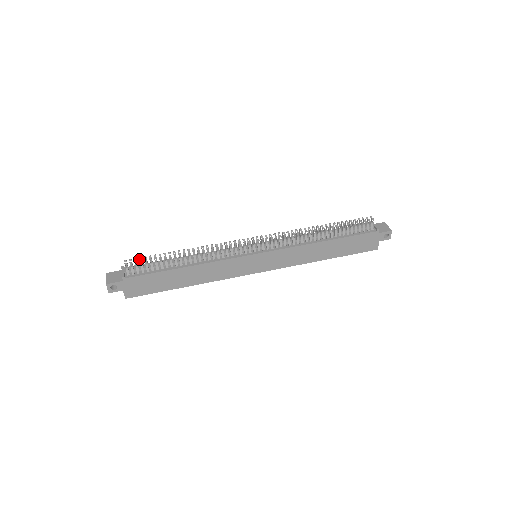
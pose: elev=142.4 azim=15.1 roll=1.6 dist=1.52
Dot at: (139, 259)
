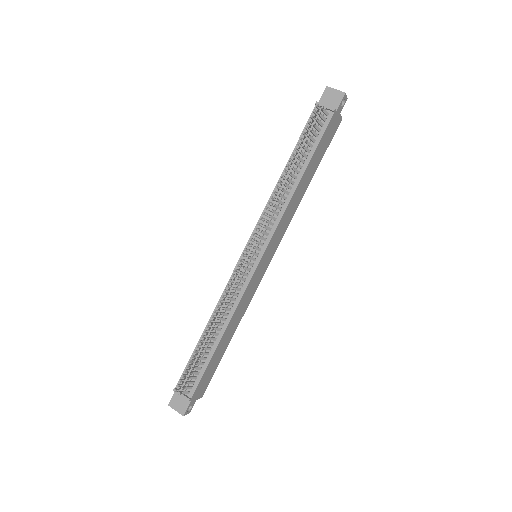
Dot at: occluded
